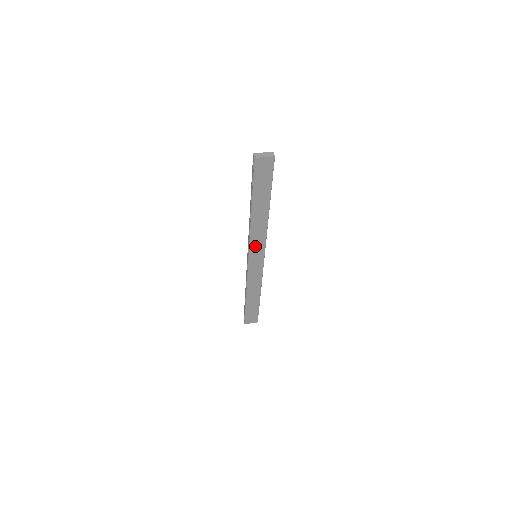
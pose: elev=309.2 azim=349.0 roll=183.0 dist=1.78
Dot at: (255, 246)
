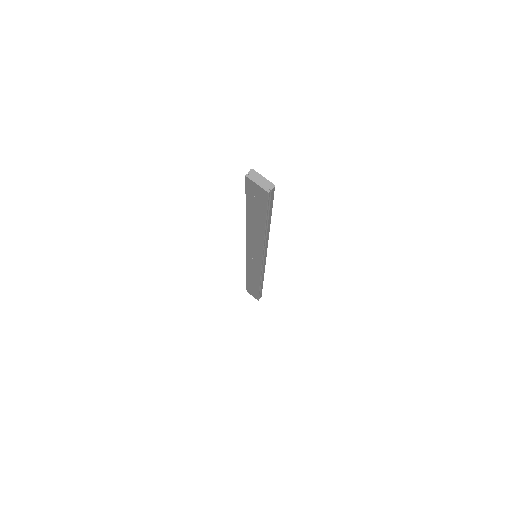
Dot at: (252, 249)
